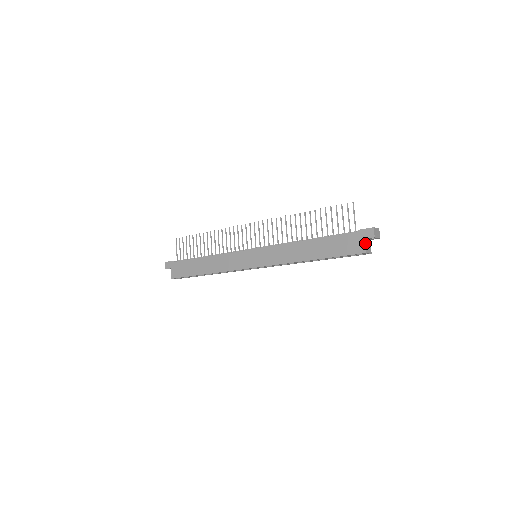
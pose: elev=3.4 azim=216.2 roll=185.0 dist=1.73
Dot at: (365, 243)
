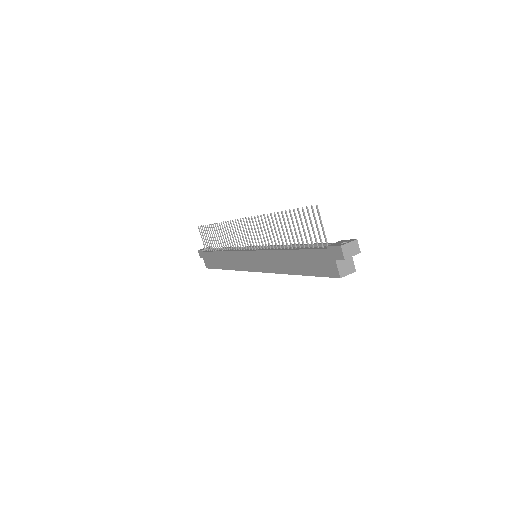
Dot at: (338, 264)
